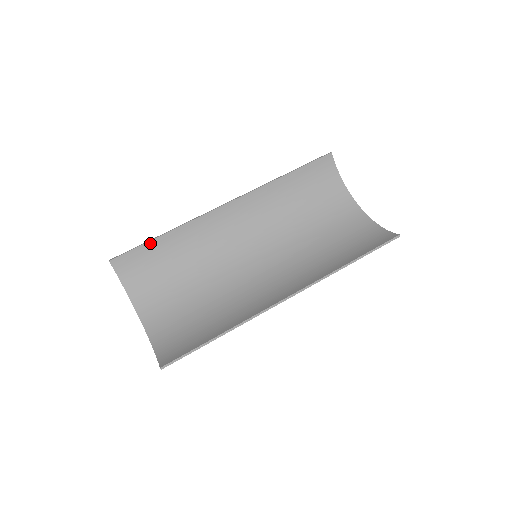
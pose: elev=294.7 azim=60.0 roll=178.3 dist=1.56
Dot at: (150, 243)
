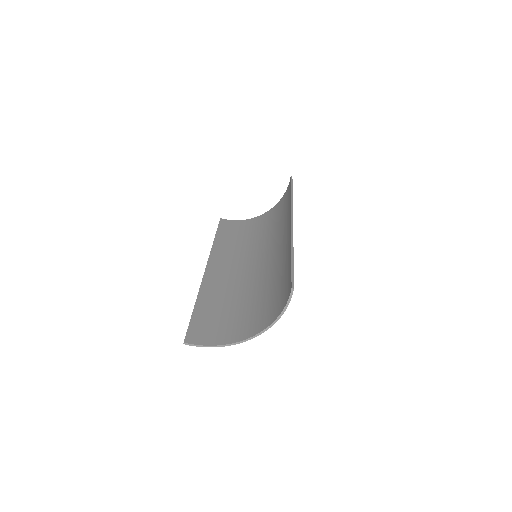
Dot at: (194, 315)
